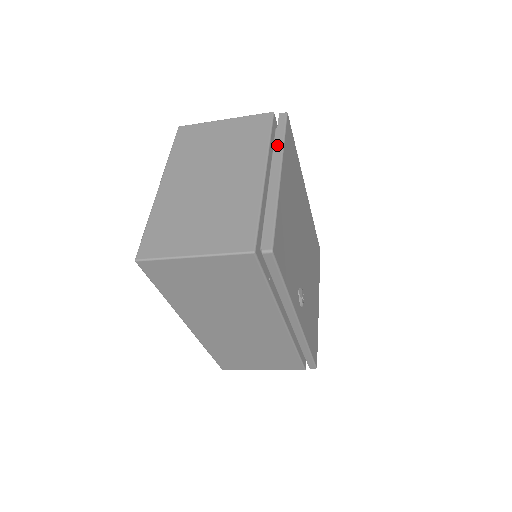
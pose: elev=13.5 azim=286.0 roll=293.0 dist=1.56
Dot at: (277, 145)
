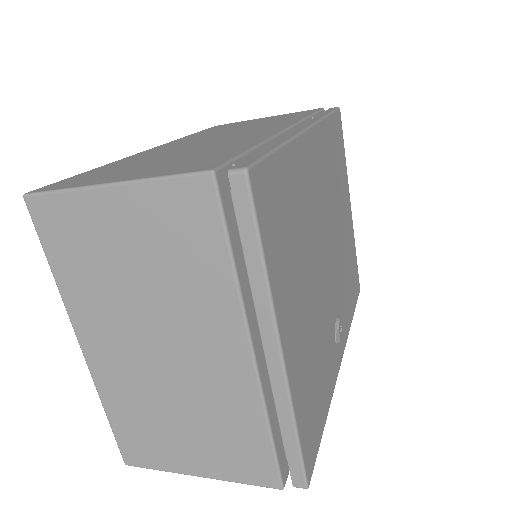
Dot at: (254, 283)
